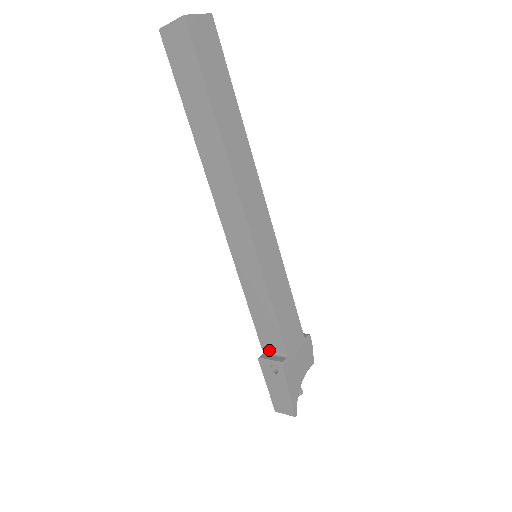
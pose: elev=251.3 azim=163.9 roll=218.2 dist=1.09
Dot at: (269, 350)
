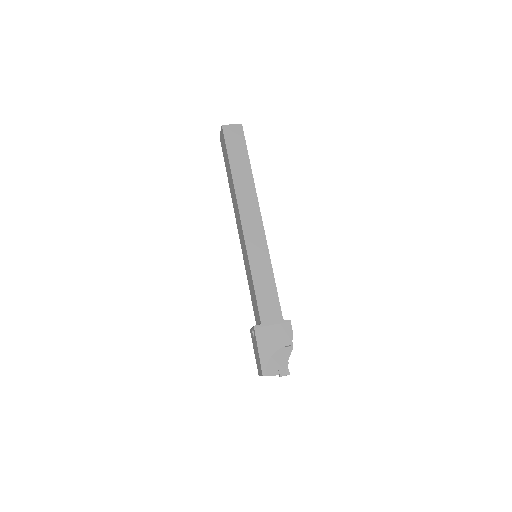
Dot at: (257, 323)
